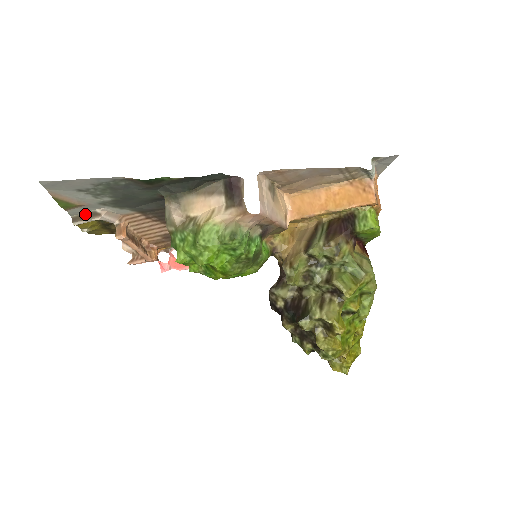
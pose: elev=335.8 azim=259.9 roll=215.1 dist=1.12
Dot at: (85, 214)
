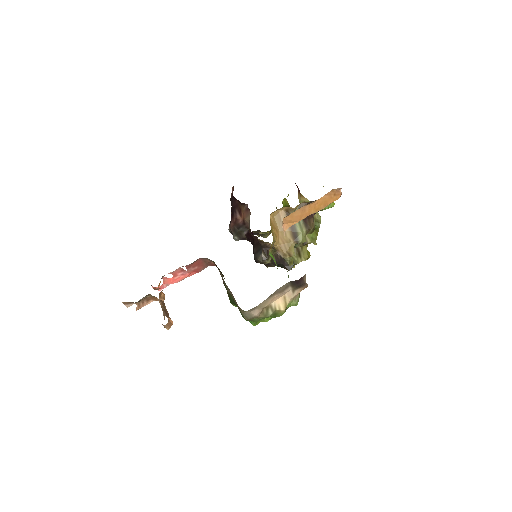
Dot at: occluded
